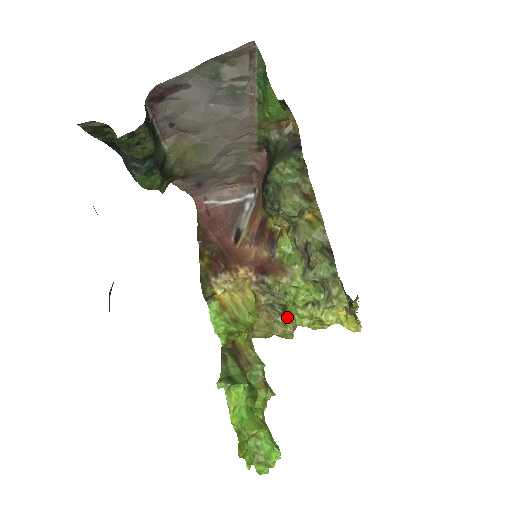
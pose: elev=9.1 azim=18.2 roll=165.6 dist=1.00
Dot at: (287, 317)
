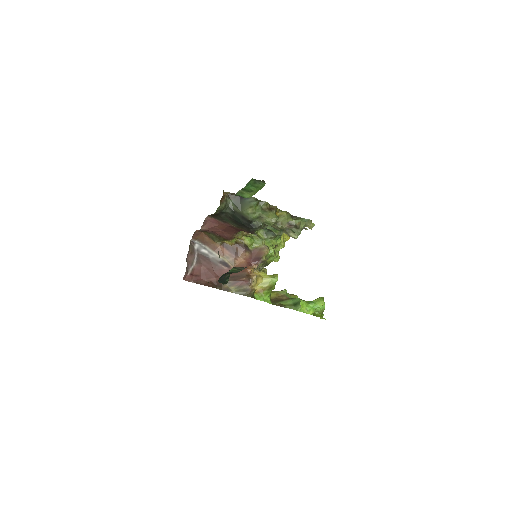
Dot at: occluded
